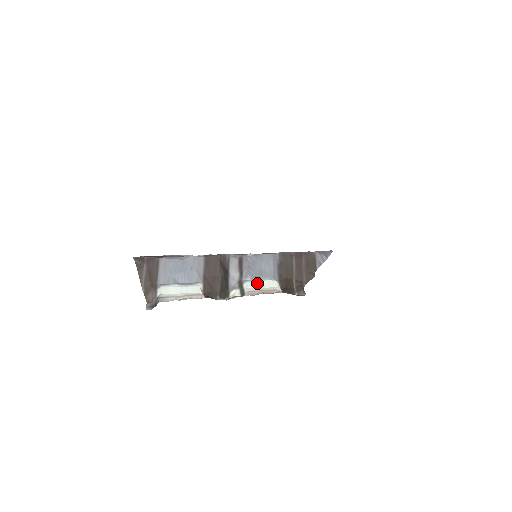
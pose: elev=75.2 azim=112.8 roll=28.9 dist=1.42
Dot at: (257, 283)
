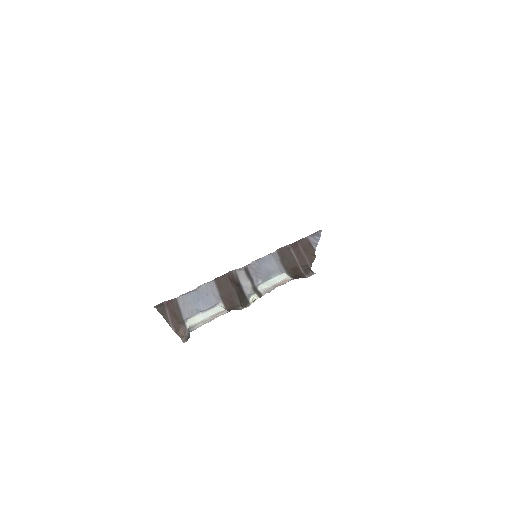
Dot at: (269, 282)
